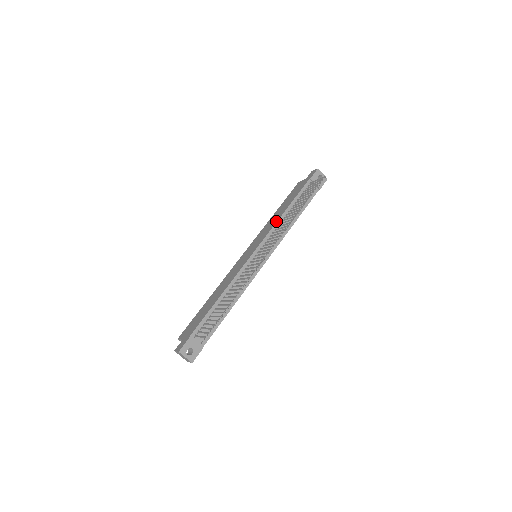
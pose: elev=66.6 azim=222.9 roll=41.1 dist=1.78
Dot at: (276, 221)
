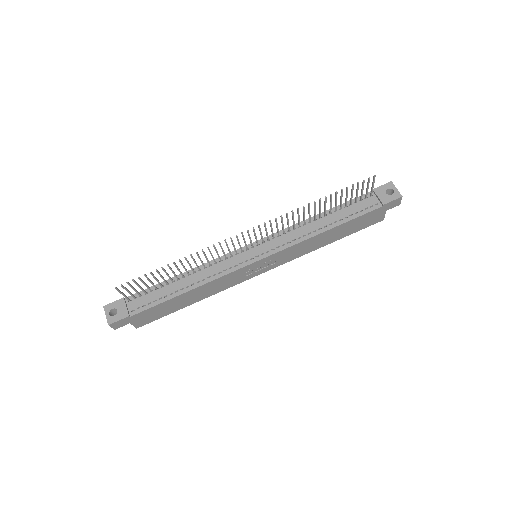
Dot at: occluded
